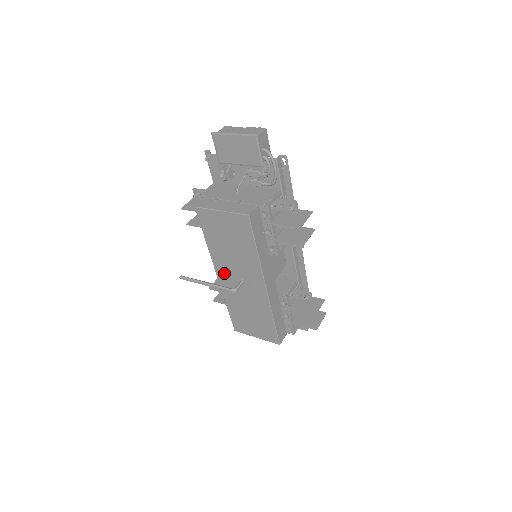
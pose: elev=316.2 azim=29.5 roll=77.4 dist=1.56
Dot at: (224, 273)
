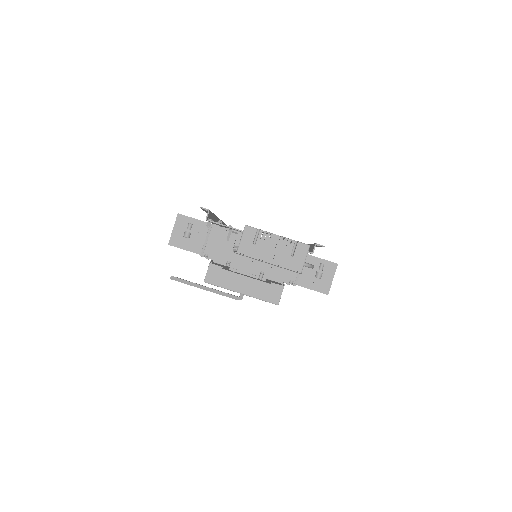
Dot at: occluded
